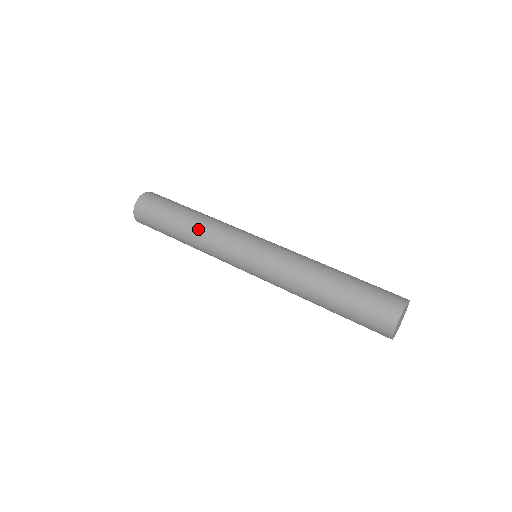
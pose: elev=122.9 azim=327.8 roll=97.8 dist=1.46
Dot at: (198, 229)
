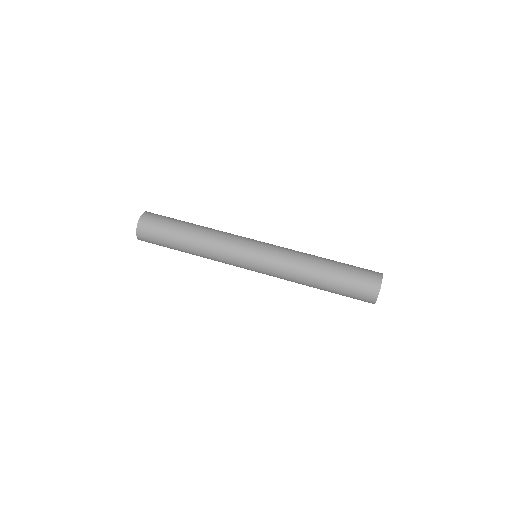
Dot at: (209, 230)
